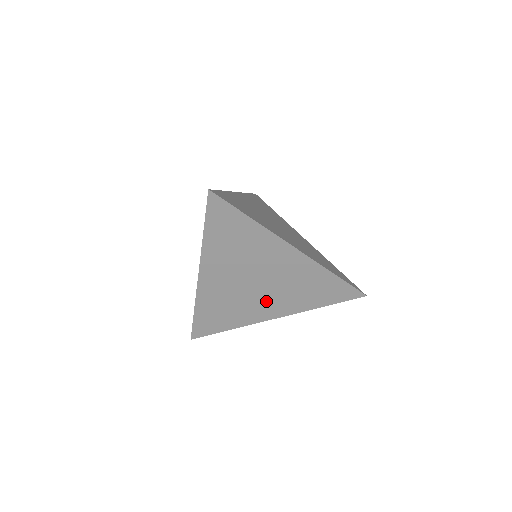
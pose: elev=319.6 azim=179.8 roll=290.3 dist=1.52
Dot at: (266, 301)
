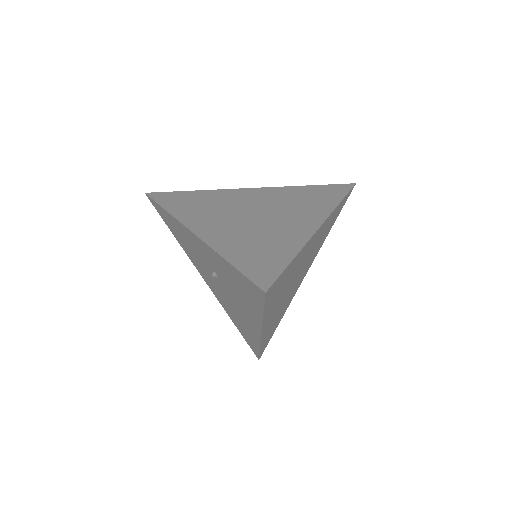
Dot at: (301, 276)
